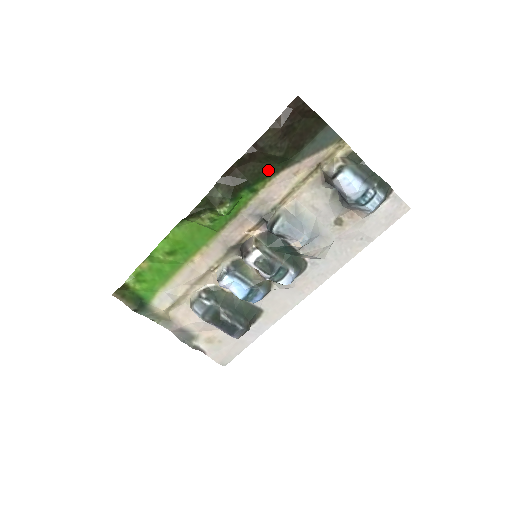
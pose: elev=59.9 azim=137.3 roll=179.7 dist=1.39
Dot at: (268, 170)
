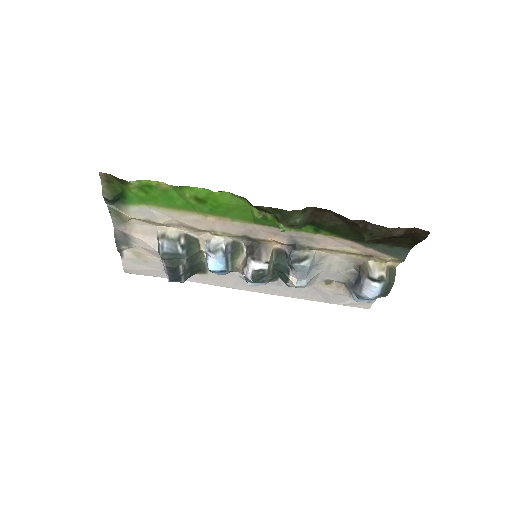
Dot at: (345, 233)
